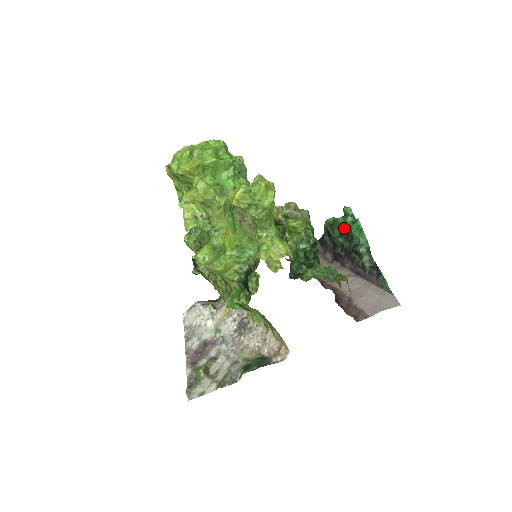
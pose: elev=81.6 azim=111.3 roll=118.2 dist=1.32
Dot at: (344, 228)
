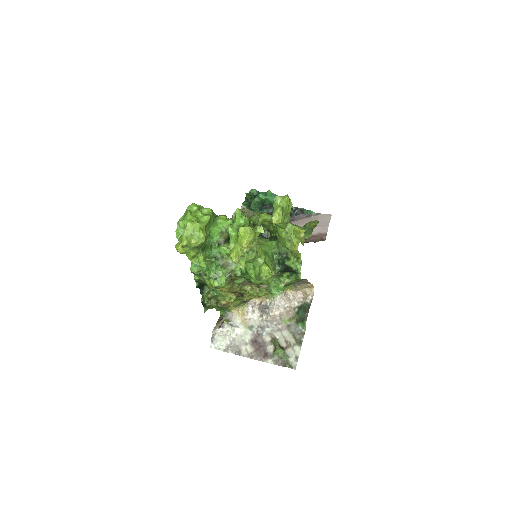
Dot at: (261, 203)
